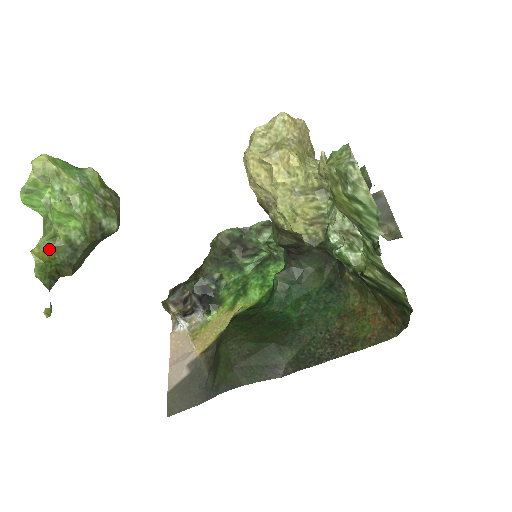
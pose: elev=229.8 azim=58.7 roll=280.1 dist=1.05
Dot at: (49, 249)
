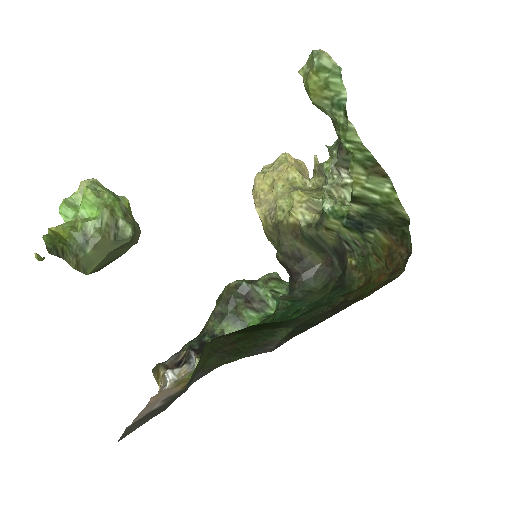
Dot at: (65, 232)
